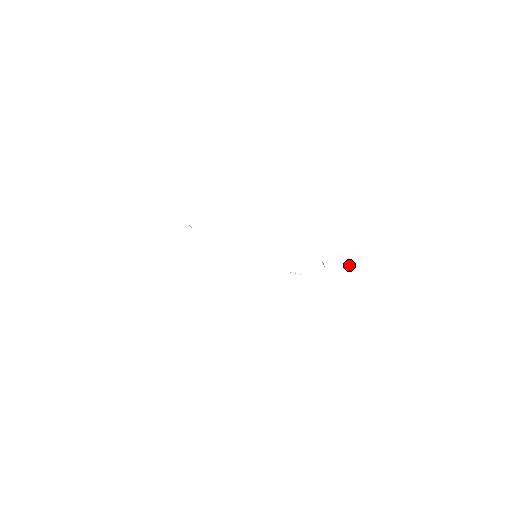
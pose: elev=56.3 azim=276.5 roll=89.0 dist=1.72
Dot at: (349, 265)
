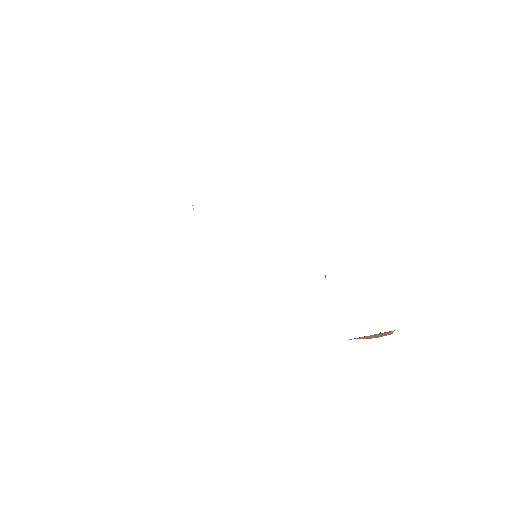
Dot at: occluded
